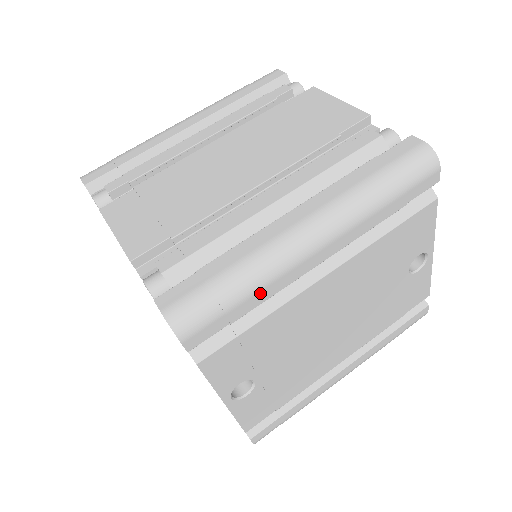
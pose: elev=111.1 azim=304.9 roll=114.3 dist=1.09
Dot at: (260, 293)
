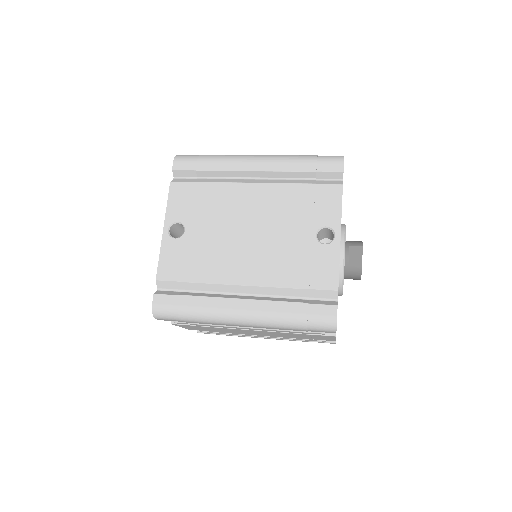
Dot at: (217, 164)
